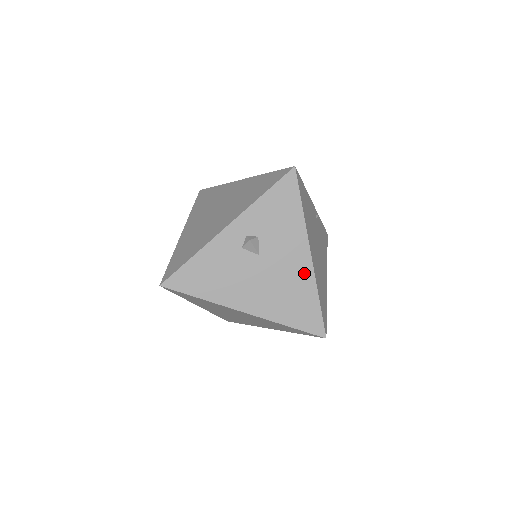
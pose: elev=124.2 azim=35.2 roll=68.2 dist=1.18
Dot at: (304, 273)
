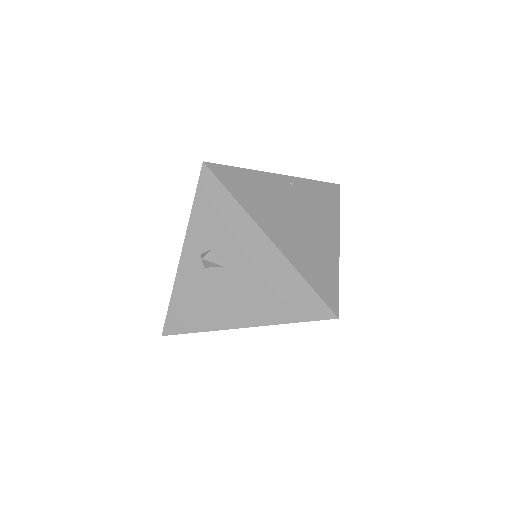
Dot at: (275, 262)
